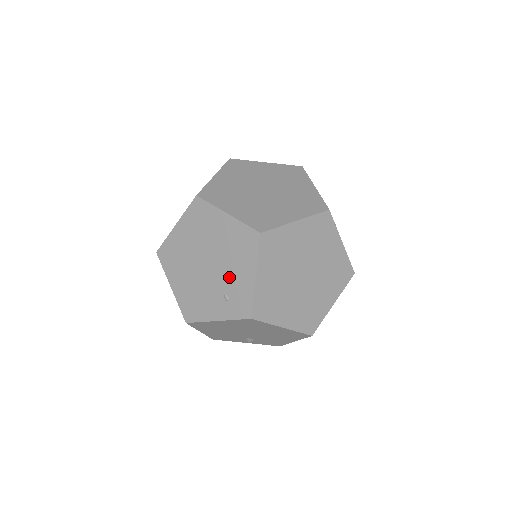
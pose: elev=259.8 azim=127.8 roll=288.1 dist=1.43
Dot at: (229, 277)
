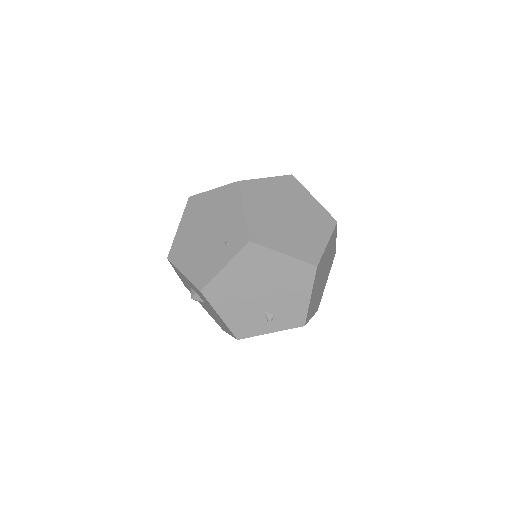
Dot at: (225, 227)
